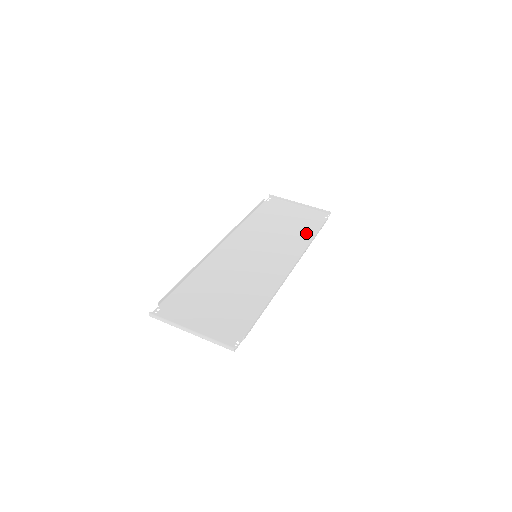
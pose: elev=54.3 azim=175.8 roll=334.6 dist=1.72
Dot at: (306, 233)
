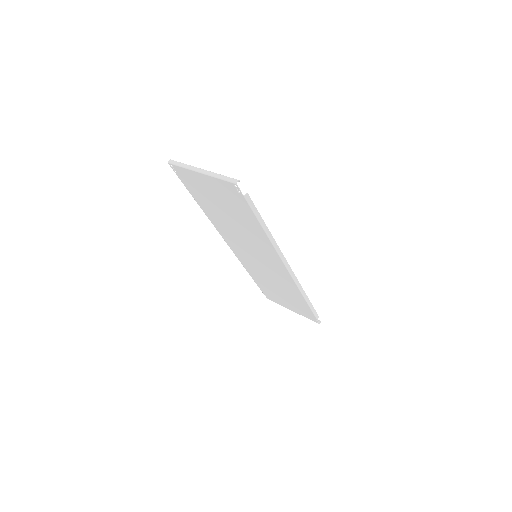
Dot at: (299, 298)
